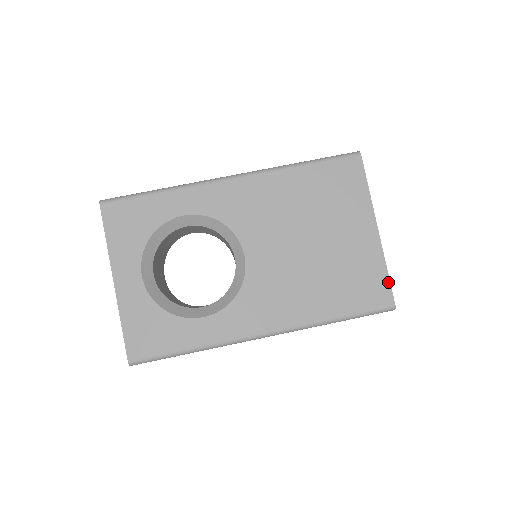
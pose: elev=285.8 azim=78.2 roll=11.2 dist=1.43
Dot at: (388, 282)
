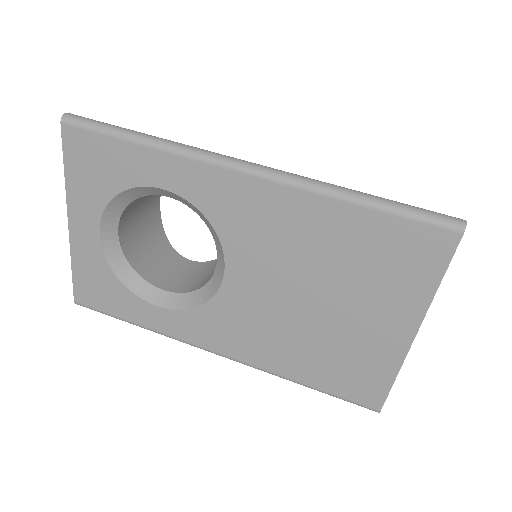
Dot at: (387, 389)
